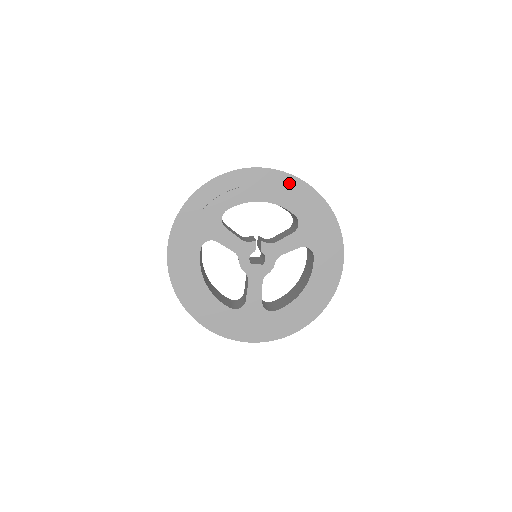
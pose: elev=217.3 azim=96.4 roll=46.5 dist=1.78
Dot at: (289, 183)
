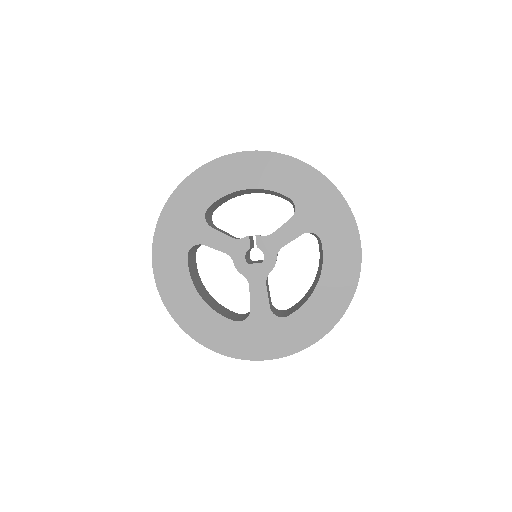
Dot at: (276, 163)
